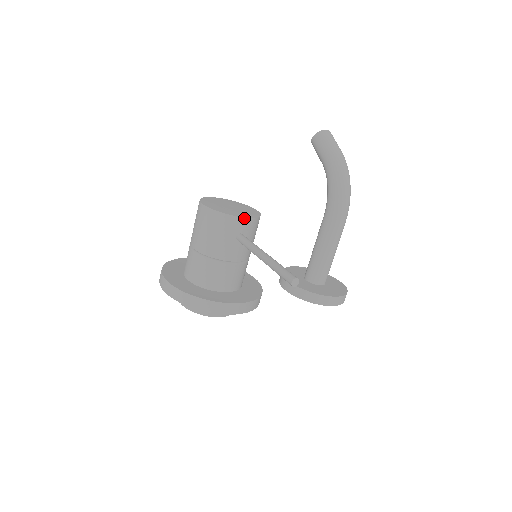
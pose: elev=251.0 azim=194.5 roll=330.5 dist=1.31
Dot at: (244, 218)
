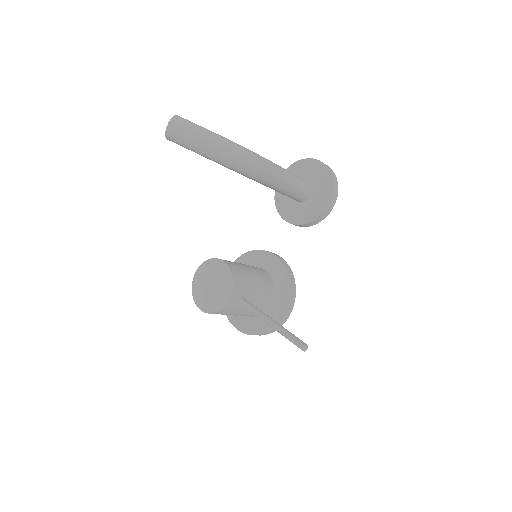
Dot at: (229, 299)
